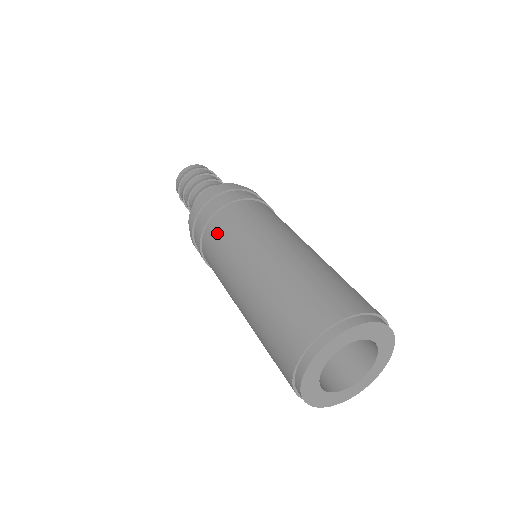
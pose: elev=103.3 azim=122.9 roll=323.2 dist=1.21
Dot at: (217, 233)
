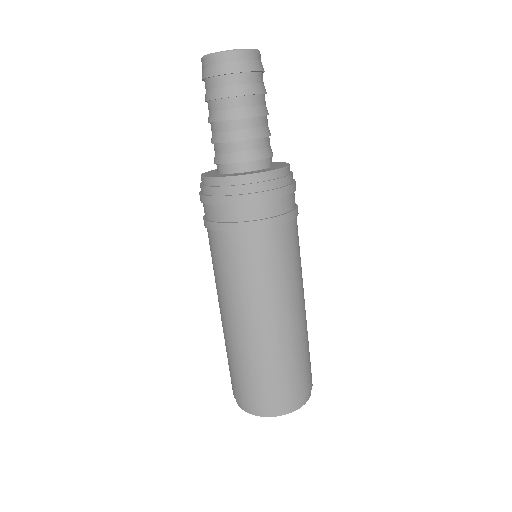
Dot at: (231, 256)
